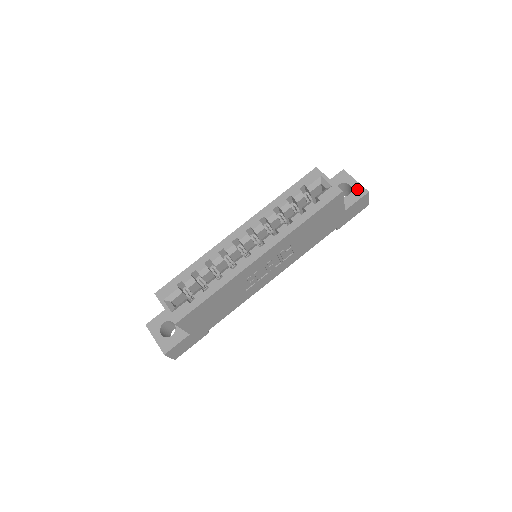
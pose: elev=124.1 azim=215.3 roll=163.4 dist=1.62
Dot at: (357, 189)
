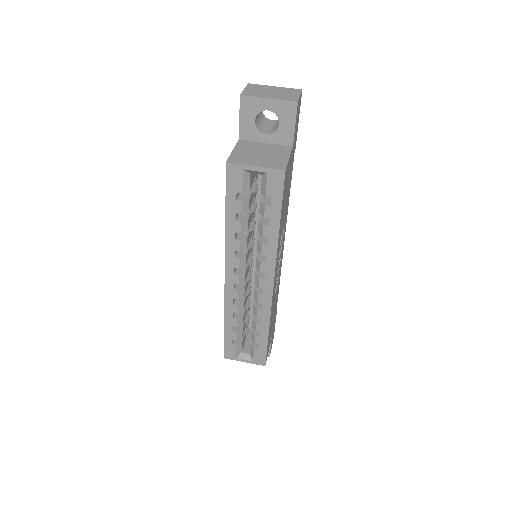
Dot at: (281, 110)
